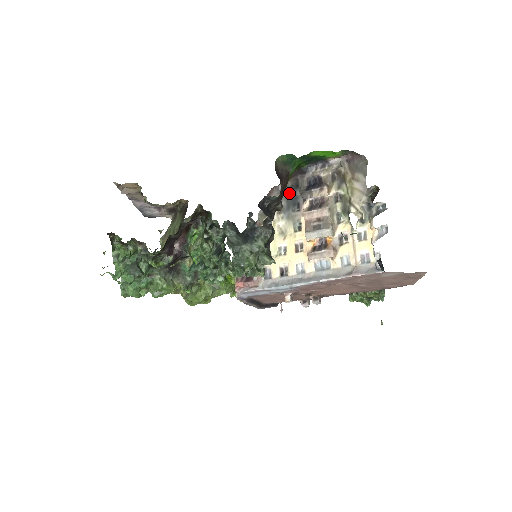
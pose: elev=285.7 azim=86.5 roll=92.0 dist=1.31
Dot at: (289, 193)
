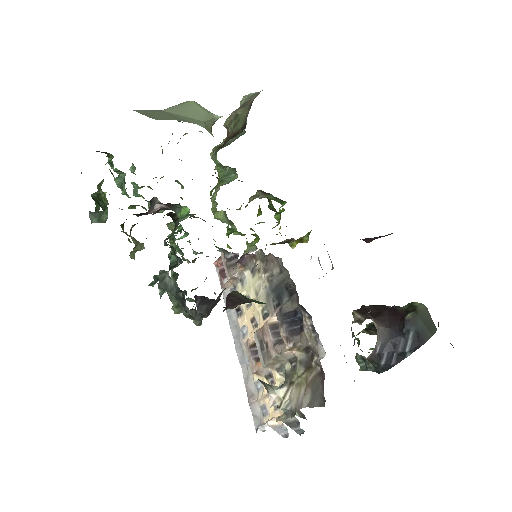
Dot at: (283, 285)
